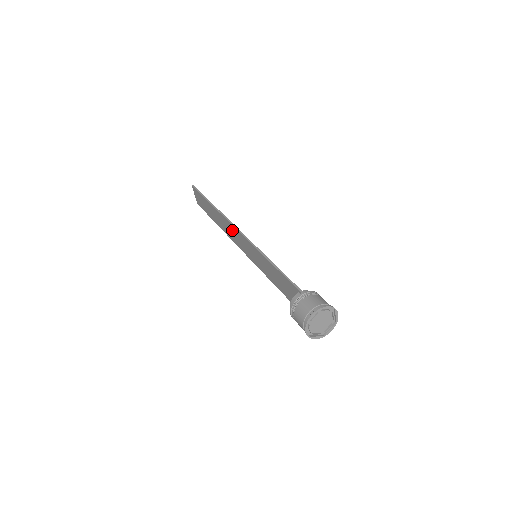
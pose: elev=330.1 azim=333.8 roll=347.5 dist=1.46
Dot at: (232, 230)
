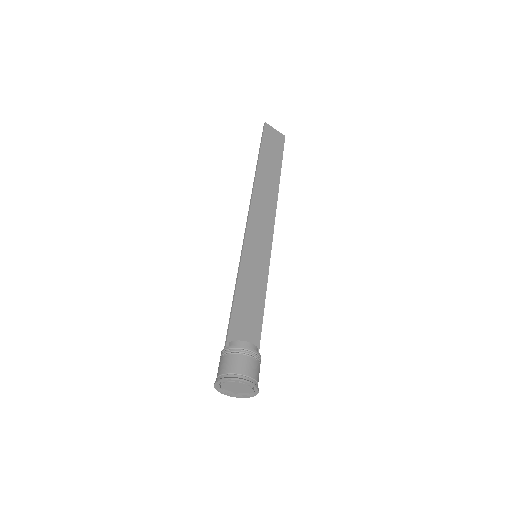
Dot at: (257, 209)
